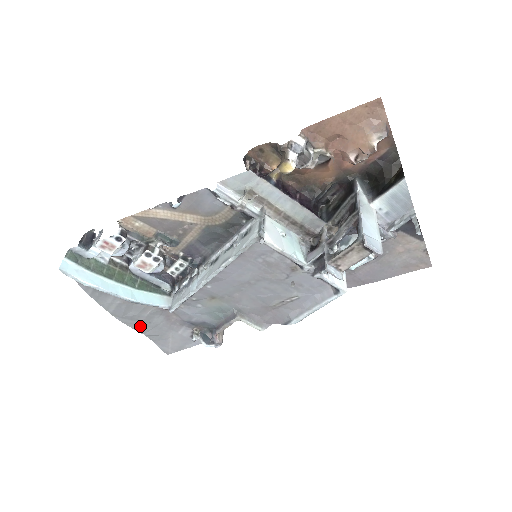
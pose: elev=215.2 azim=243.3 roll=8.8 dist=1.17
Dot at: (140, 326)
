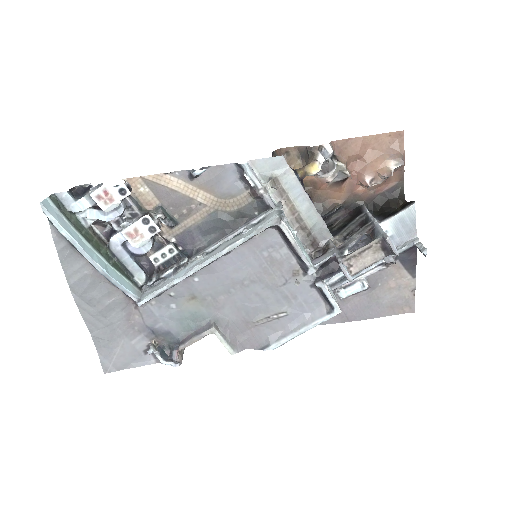
Dot at: (92, 318)
